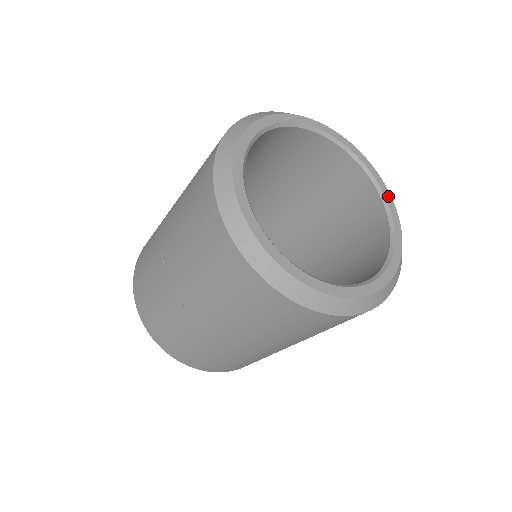
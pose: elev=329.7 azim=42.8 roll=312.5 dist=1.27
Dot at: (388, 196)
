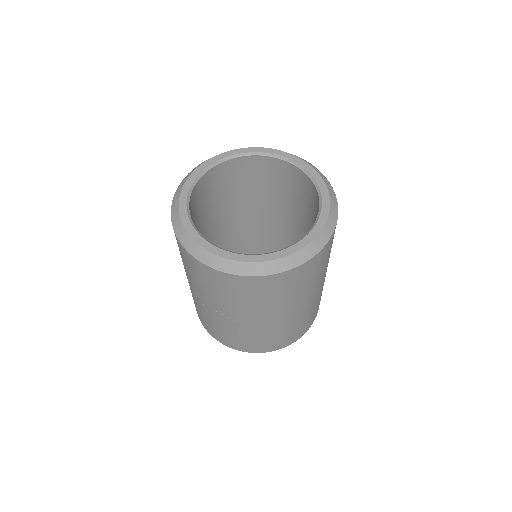
Dot at: (317, 177)
